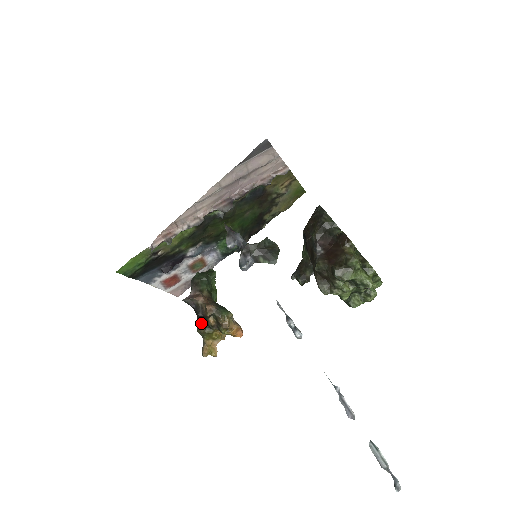
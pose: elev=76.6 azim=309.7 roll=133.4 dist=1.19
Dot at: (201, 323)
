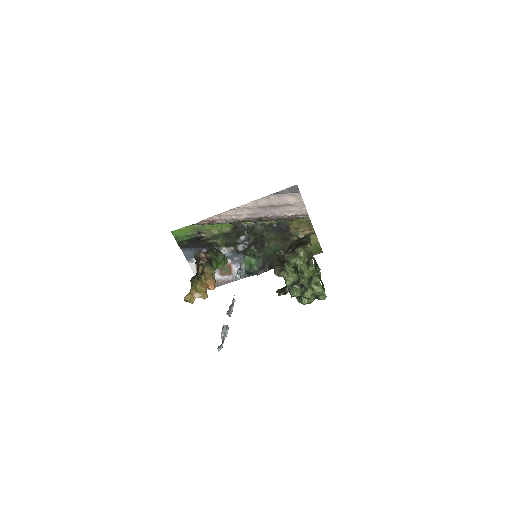
Dot at: (195, 275)
